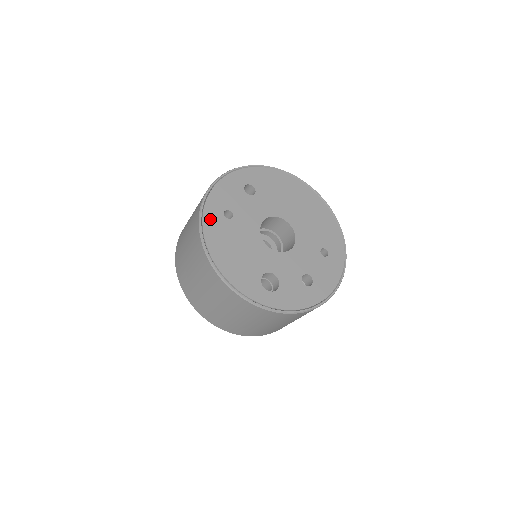
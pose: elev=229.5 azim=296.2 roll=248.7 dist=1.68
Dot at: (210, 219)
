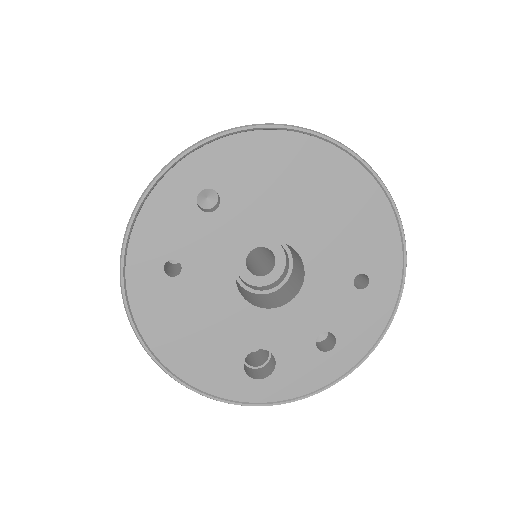
Dot at: (141, 289)
